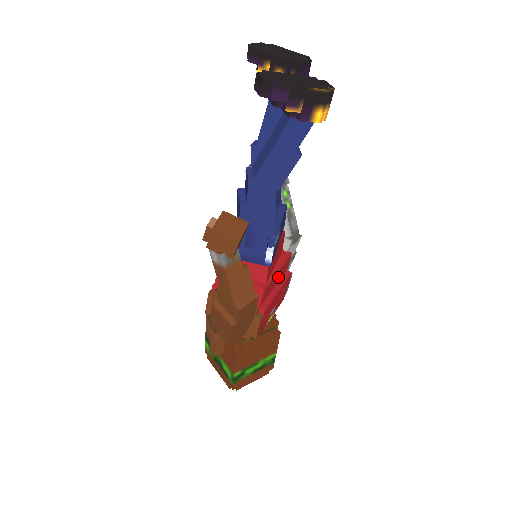
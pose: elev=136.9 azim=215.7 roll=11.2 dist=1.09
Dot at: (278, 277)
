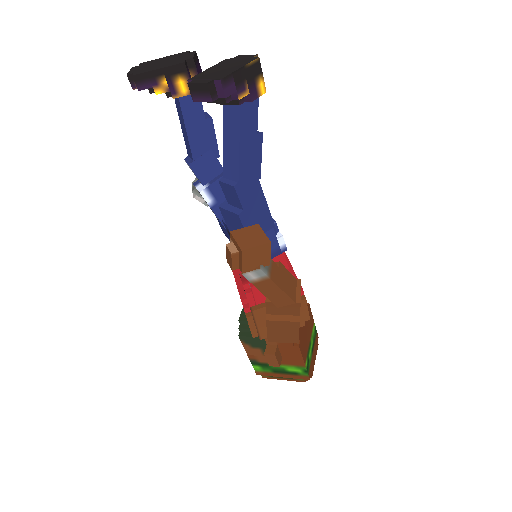
Dot at: occluded
